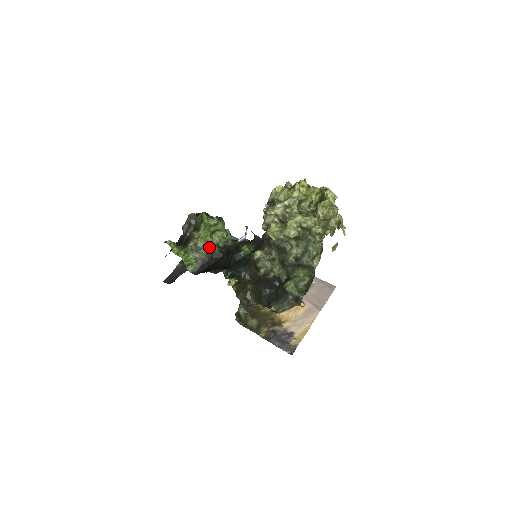
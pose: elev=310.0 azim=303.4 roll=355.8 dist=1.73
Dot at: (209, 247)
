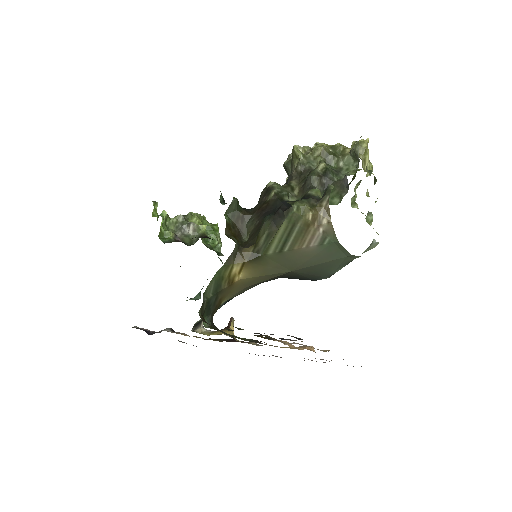
Dot at: (199, 228)
